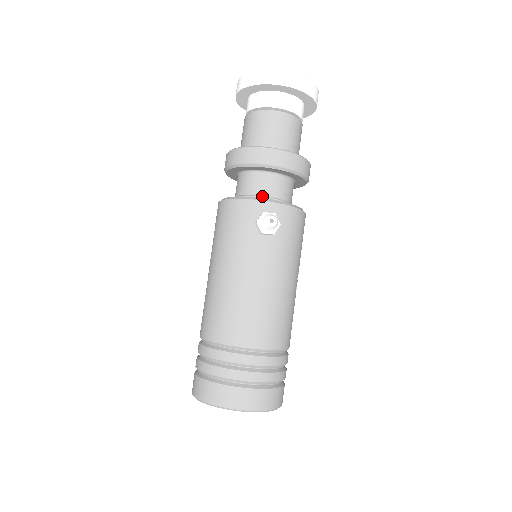
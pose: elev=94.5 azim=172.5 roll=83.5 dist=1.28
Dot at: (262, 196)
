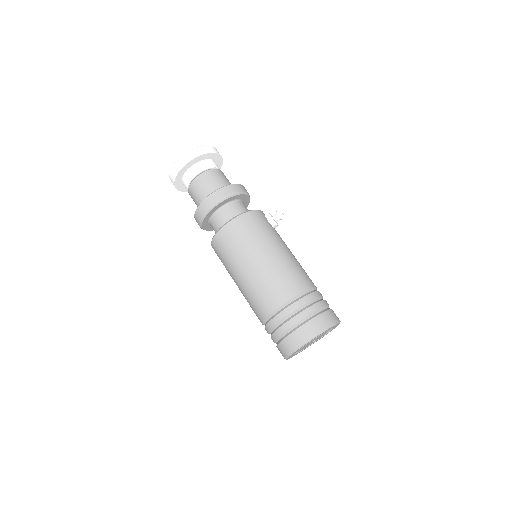
Dot at: occluded
